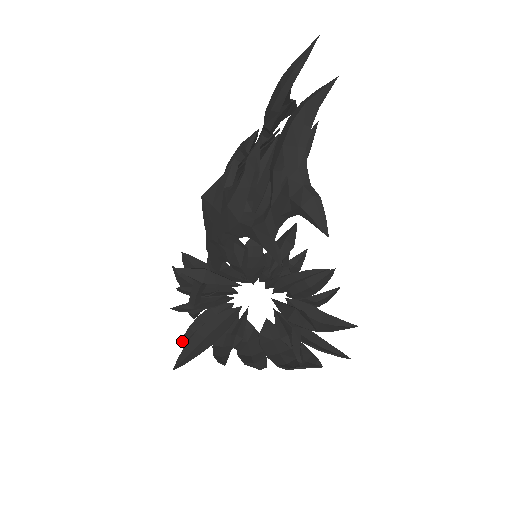
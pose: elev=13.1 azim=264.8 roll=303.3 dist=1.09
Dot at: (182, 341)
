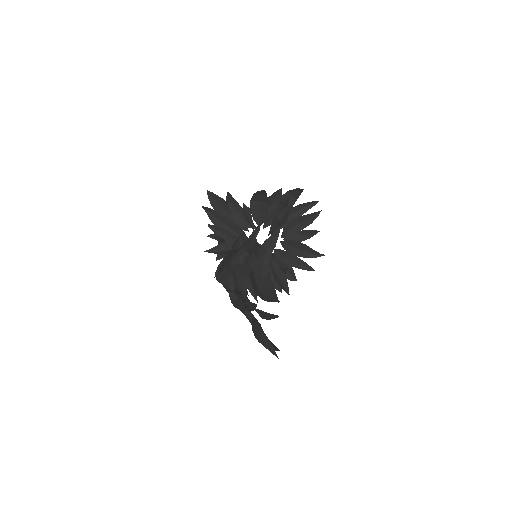
Dot at: (217, 258)
